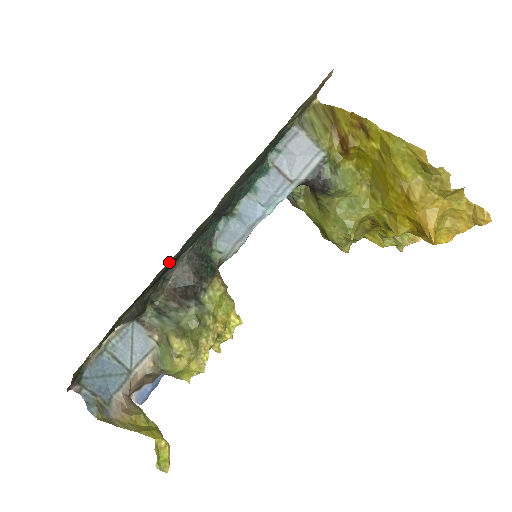
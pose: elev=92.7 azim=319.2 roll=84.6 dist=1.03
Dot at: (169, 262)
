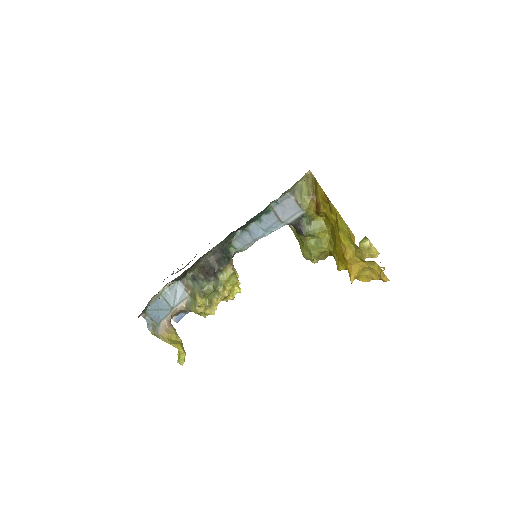
Dot at: occluded
